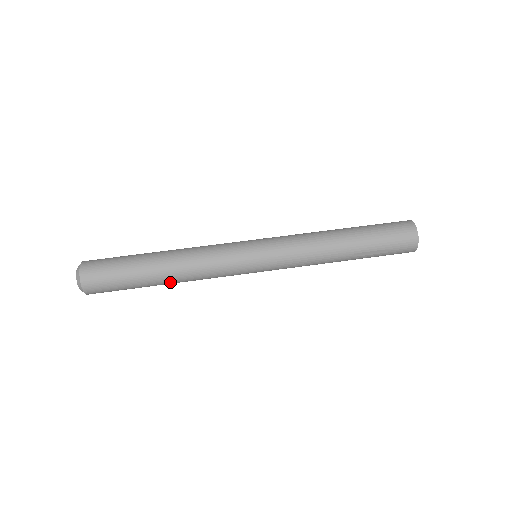
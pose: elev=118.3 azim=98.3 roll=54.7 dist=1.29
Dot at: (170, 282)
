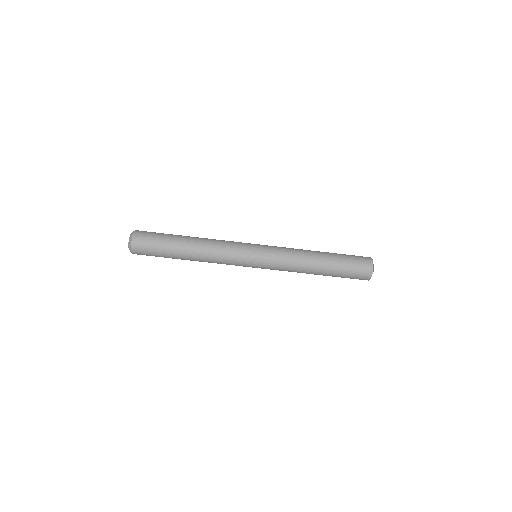
Dot at: occluded
